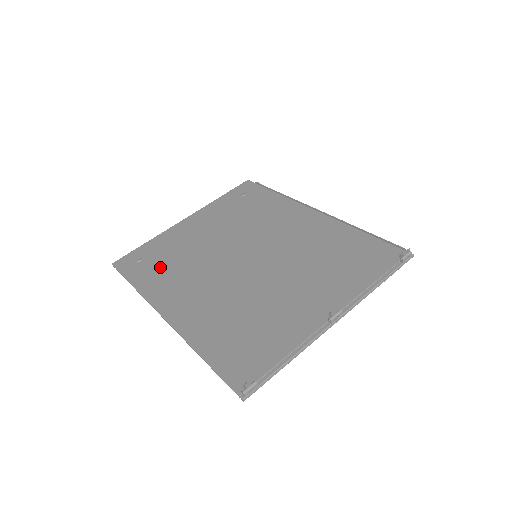
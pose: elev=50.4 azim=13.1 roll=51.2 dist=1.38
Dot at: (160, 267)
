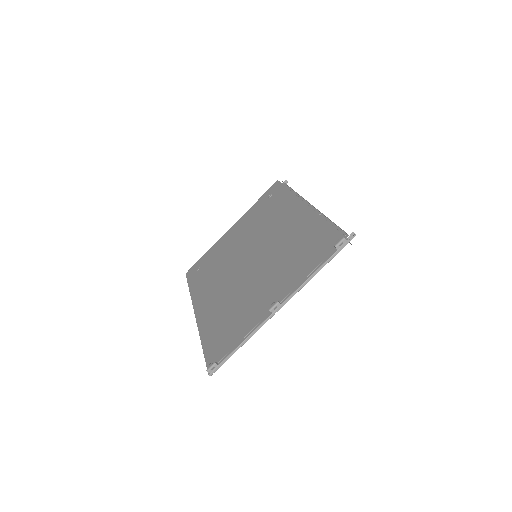
Dot at: (205, 273)
